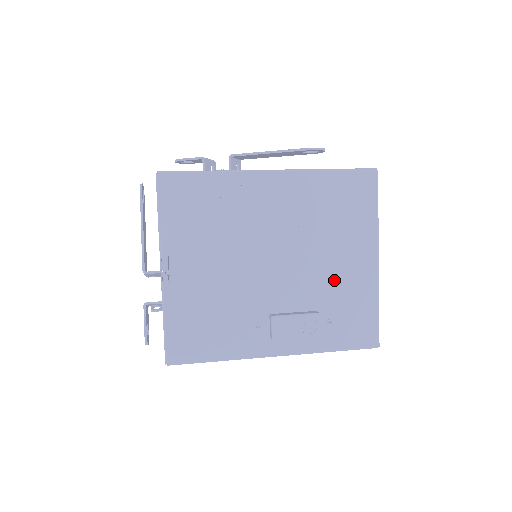
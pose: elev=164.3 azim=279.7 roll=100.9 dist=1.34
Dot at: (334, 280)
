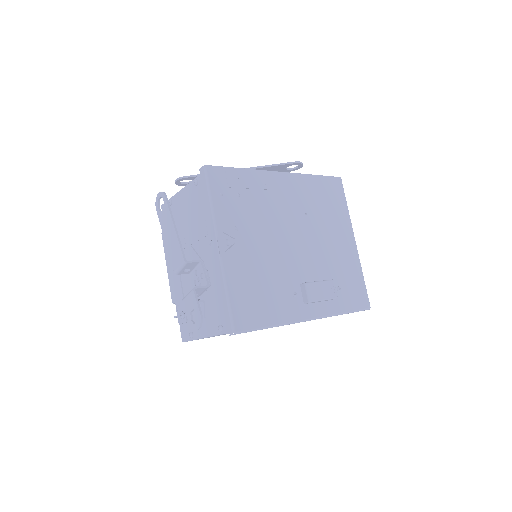
Dot at: (334, 256)
